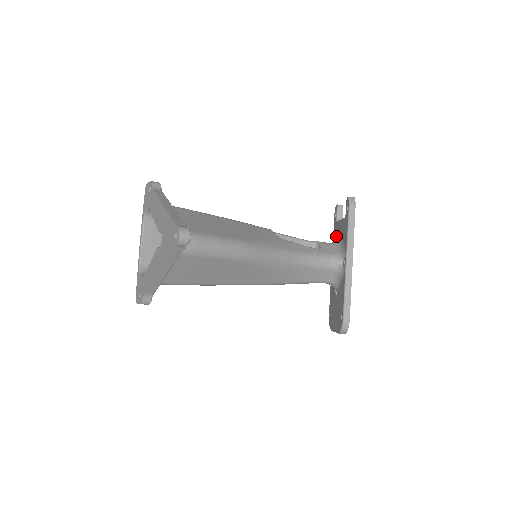
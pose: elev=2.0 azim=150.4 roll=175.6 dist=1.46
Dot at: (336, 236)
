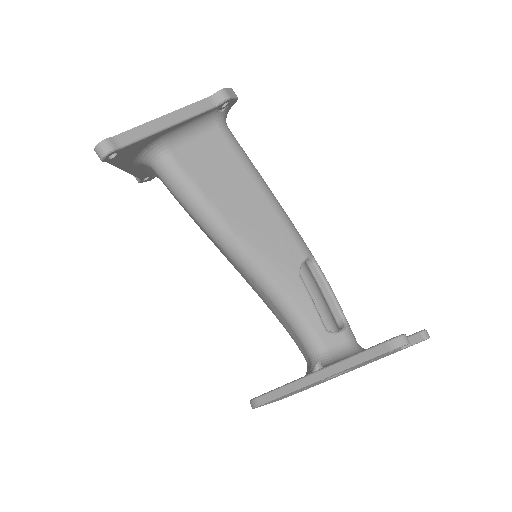
Dot at: occluded
